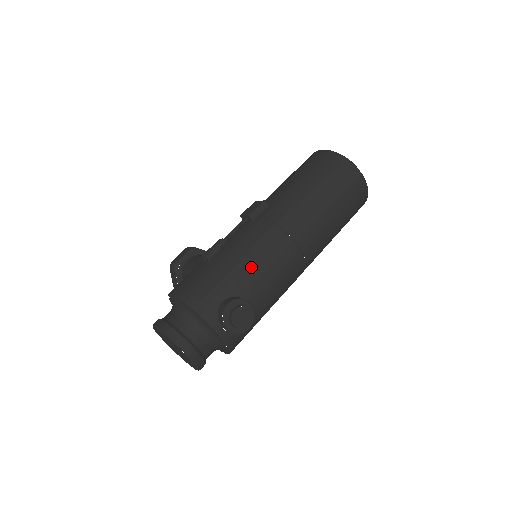
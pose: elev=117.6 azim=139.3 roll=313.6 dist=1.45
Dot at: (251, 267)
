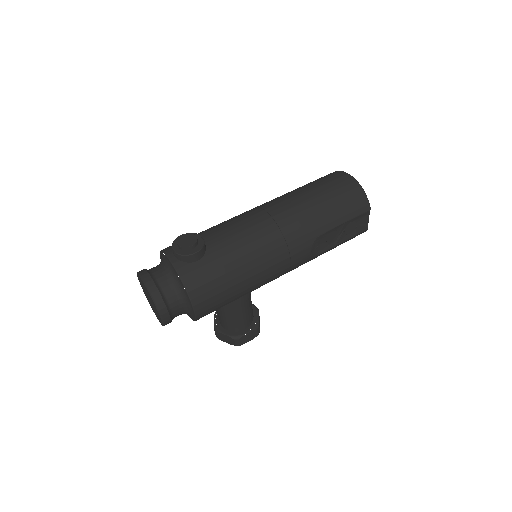
Dot at: (218, 226)
